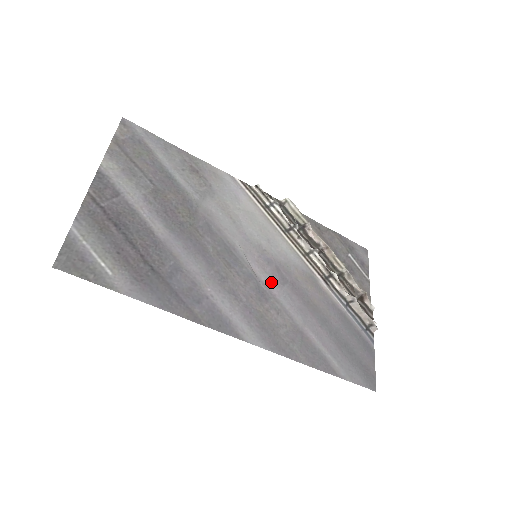
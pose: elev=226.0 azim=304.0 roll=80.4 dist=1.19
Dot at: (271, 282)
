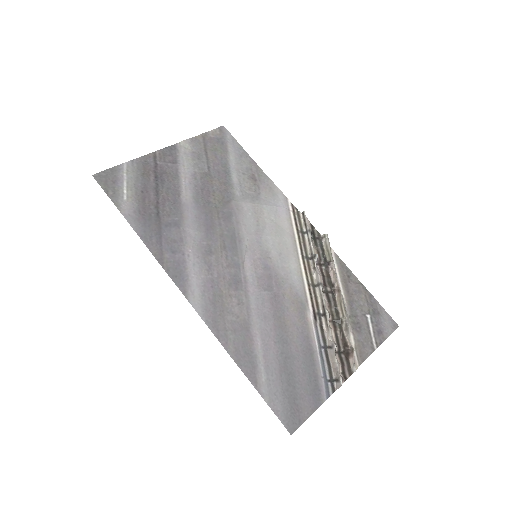
Dot at: (254, 281)
